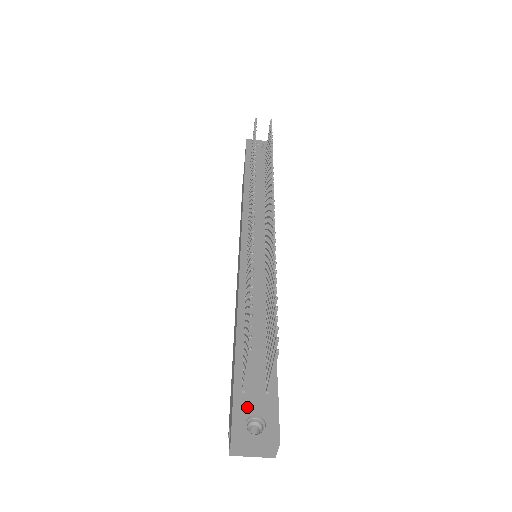
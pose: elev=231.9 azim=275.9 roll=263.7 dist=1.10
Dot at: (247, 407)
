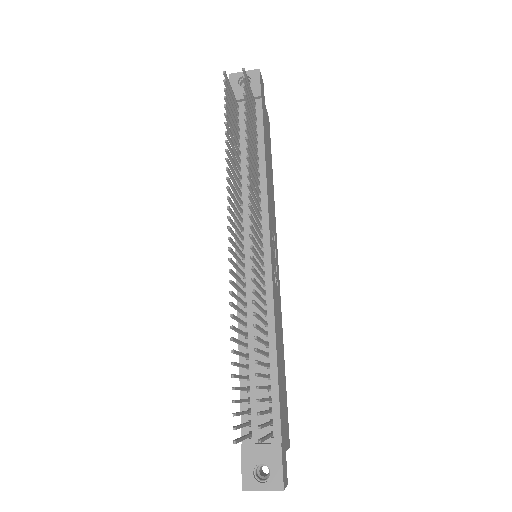
Dot at: (253, 456)
